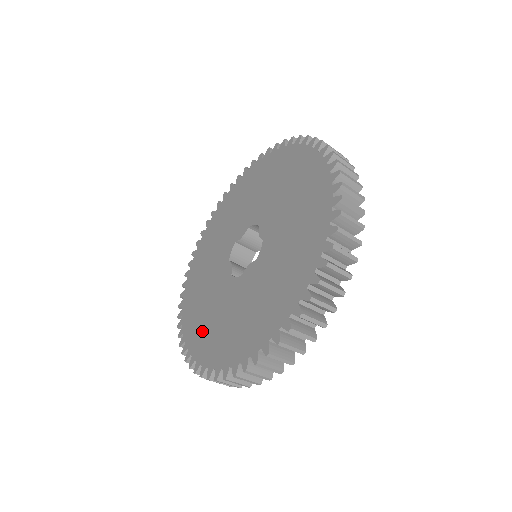
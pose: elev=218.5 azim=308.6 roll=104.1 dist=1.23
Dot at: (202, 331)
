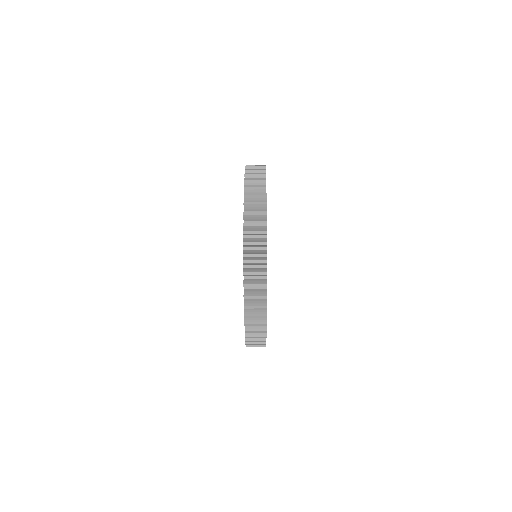
Dot at: occluded
